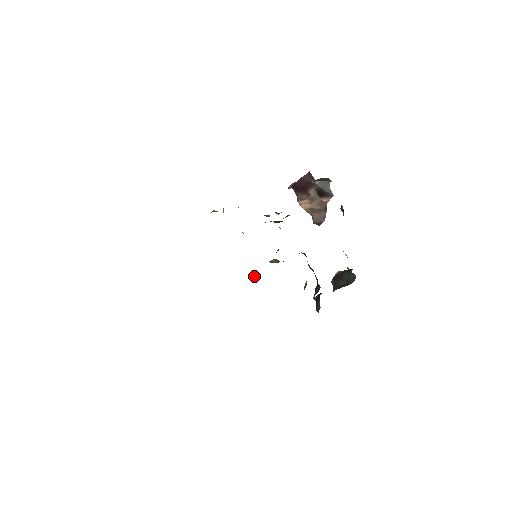
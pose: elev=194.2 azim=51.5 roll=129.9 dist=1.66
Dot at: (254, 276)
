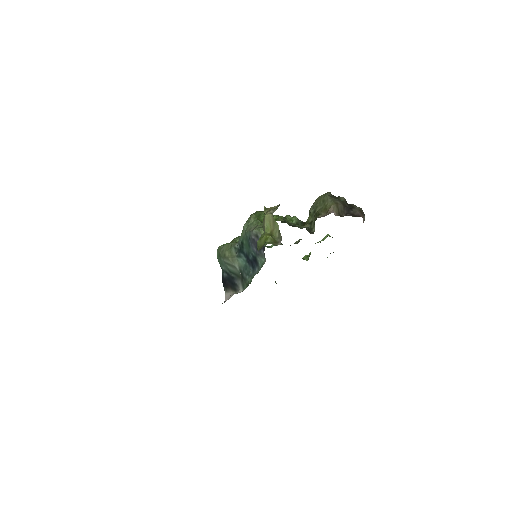
Dot at: (238, 268)
